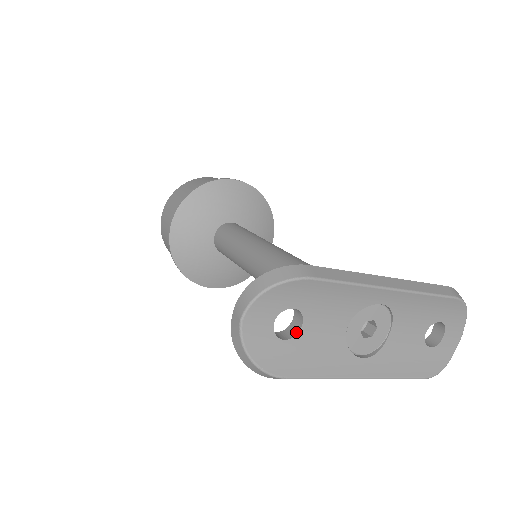
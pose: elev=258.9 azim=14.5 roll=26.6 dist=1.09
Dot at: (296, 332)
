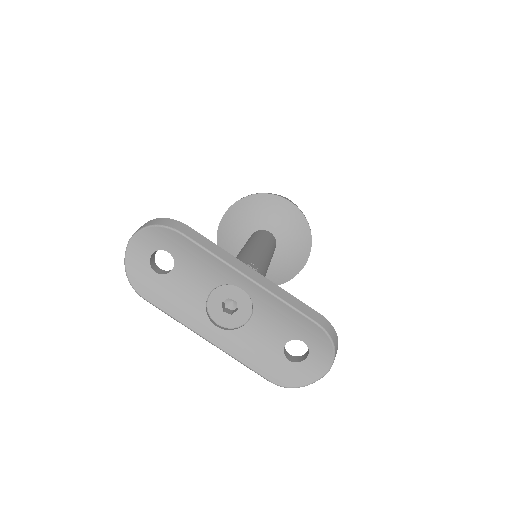
Dot at: (168, 273)
